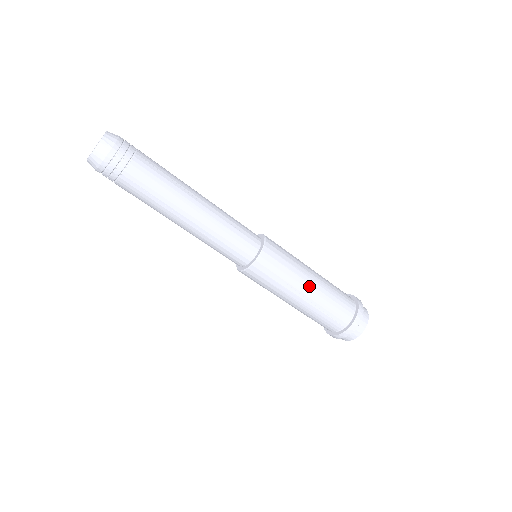
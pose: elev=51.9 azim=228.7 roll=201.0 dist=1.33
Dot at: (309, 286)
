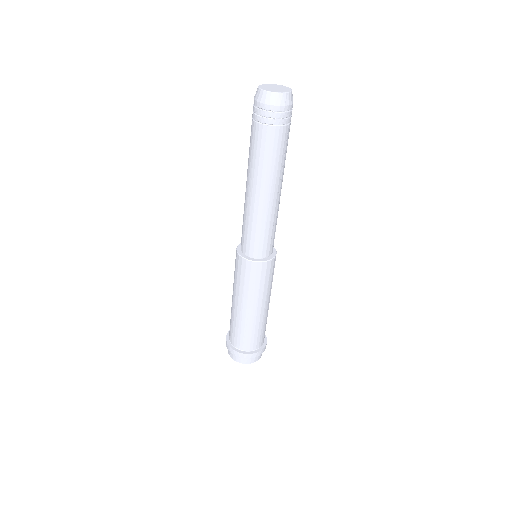
Dot at: (259, 308)
